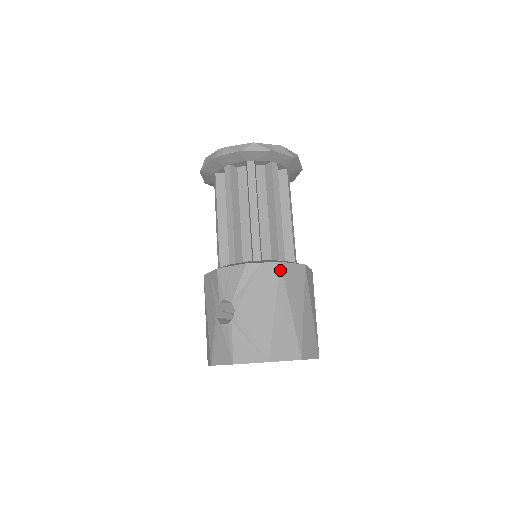
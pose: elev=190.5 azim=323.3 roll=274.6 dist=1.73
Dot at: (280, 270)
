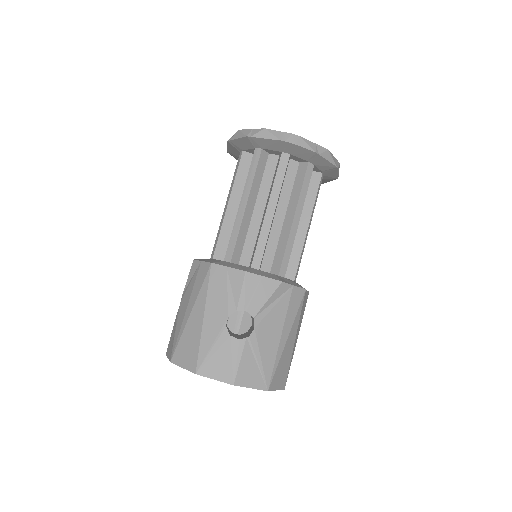
Dot at: (303, 298)
